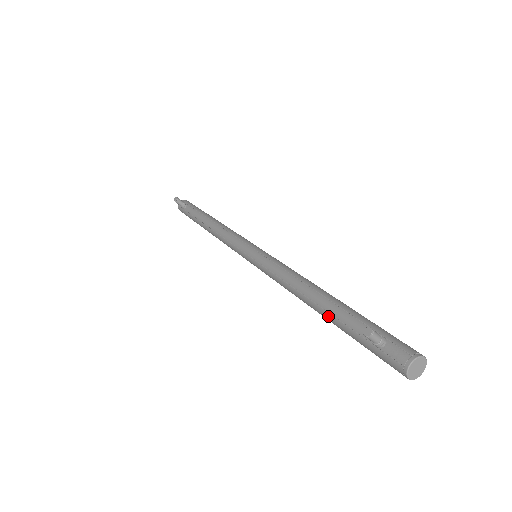
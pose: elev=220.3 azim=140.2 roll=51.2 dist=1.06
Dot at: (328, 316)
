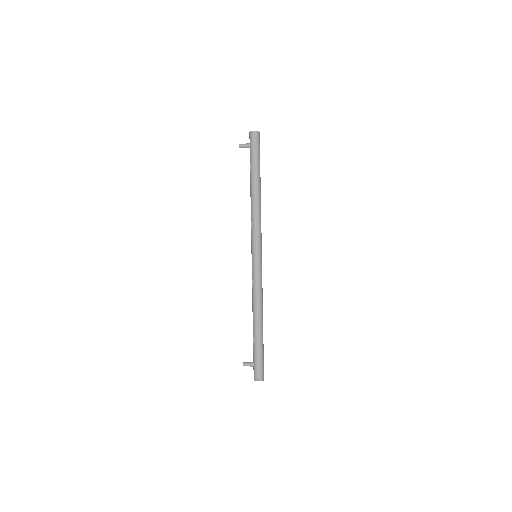
Dot at: occluded
